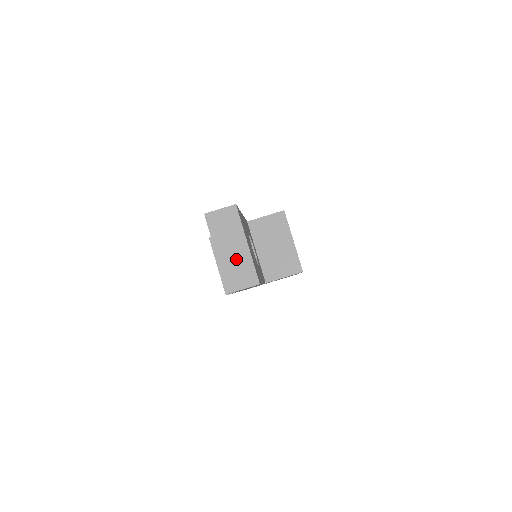
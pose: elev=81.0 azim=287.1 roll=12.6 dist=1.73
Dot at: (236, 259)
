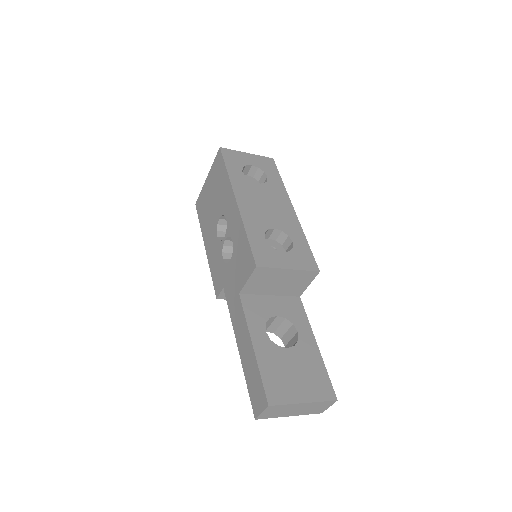
Dot at: (306, 409)
